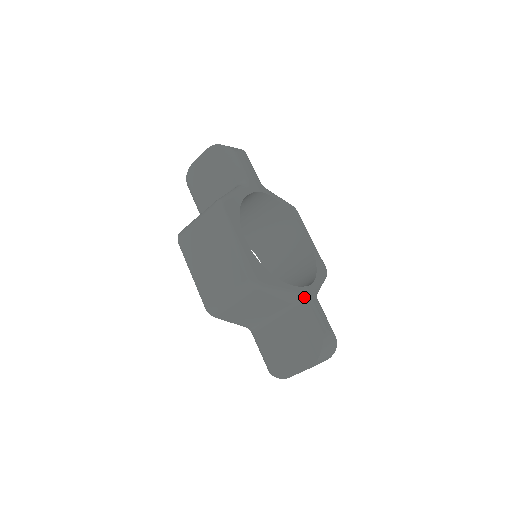
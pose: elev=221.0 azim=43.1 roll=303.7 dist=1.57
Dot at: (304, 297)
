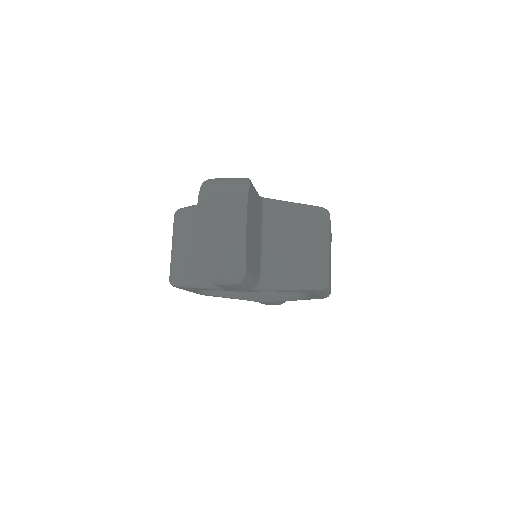
Dot at: occluded
